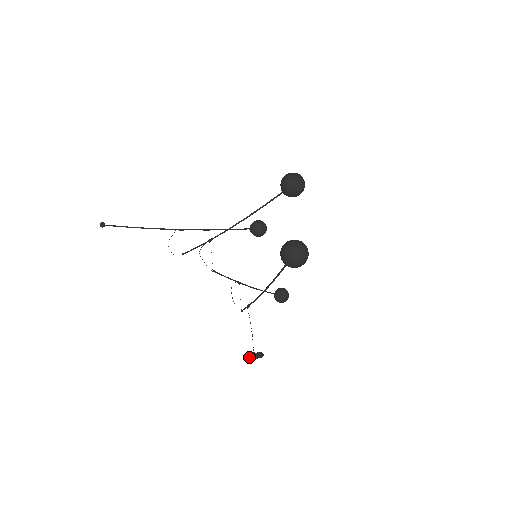
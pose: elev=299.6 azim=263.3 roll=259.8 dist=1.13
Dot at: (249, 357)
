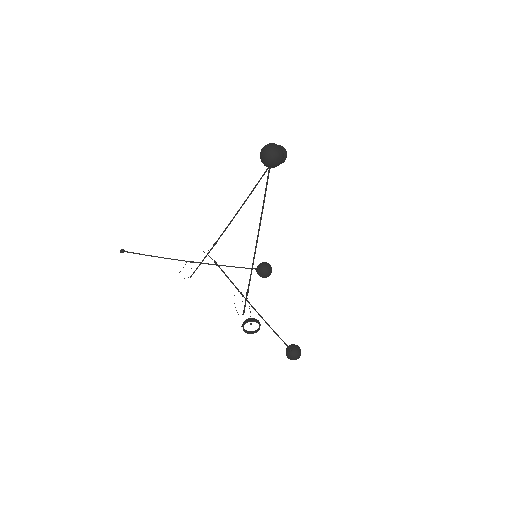
Dot at: (245, 322)
